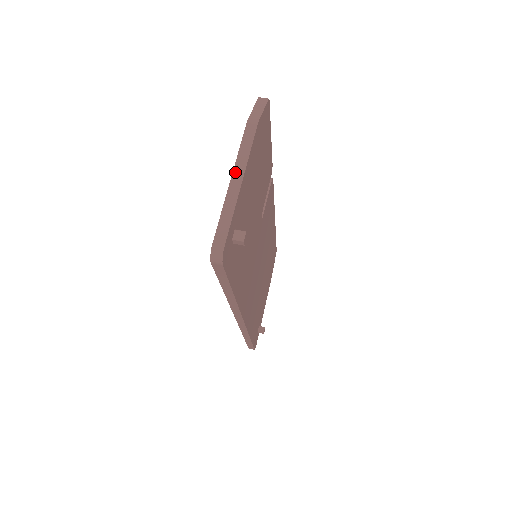
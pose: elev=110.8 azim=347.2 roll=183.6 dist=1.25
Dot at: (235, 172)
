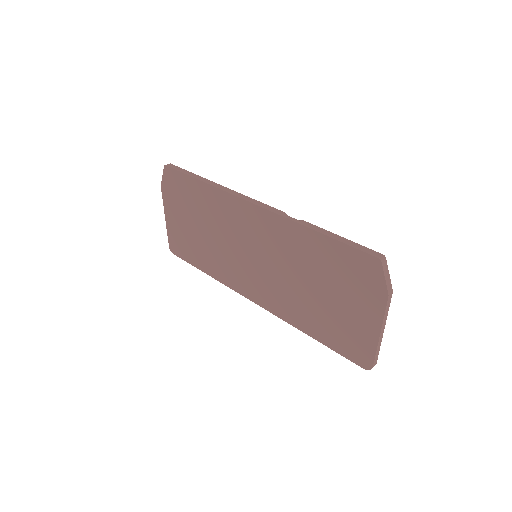
Dot at: (382, 329)
